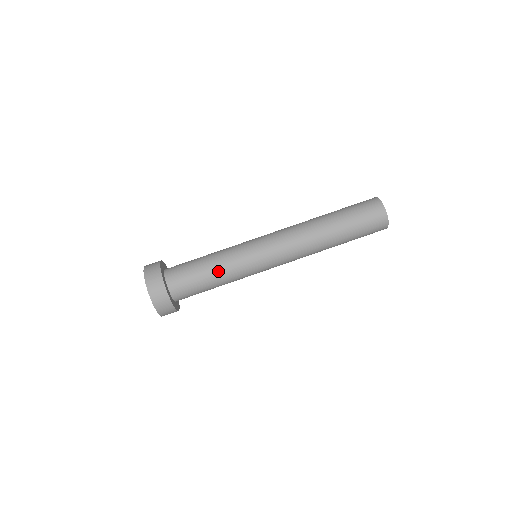
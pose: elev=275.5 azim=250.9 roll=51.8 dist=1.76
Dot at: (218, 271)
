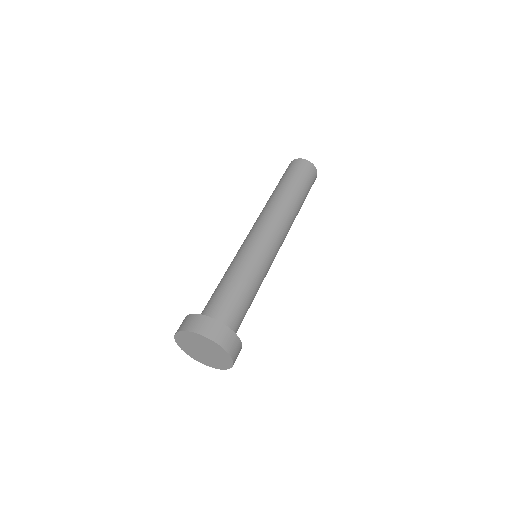
Dot at: (227, 275)
